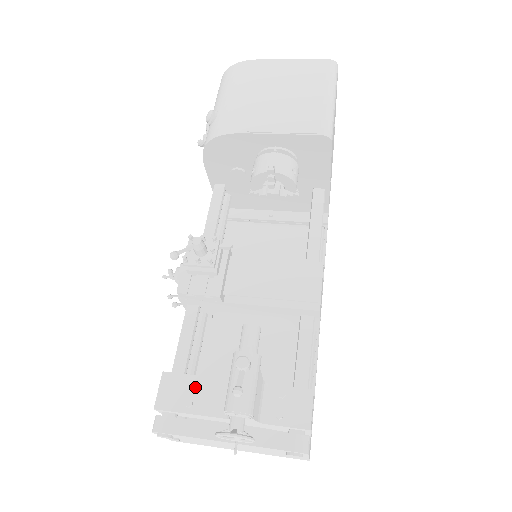
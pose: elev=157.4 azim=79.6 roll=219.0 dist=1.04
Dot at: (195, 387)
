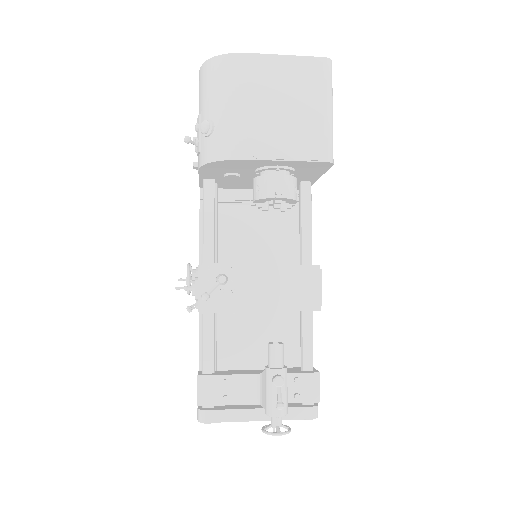
Dot at: (228, 384)
